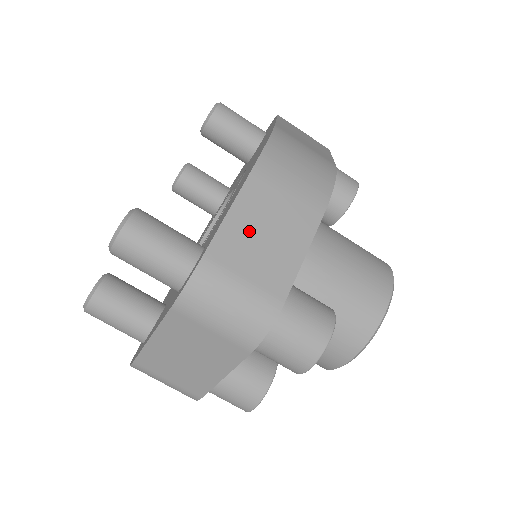
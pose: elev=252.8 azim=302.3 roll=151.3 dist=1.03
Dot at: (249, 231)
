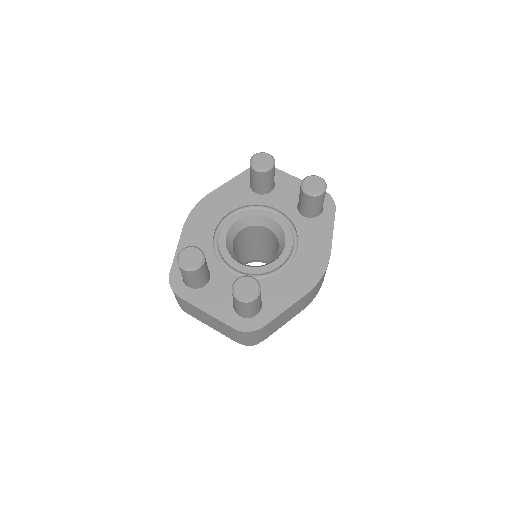
Dot at: (283, 317)
